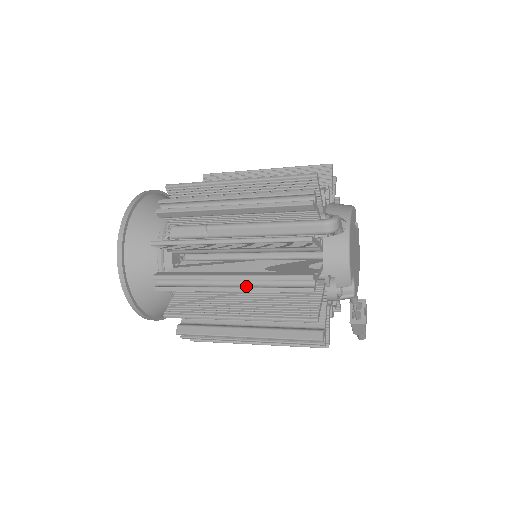
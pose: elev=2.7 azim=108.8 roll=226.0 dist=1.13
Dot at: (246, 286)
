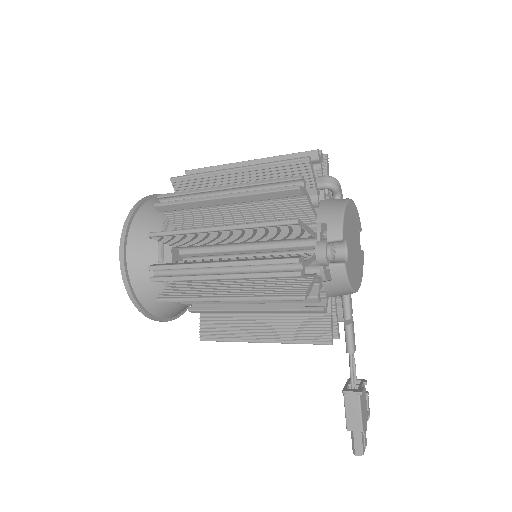
Dot at: (238, 195)
